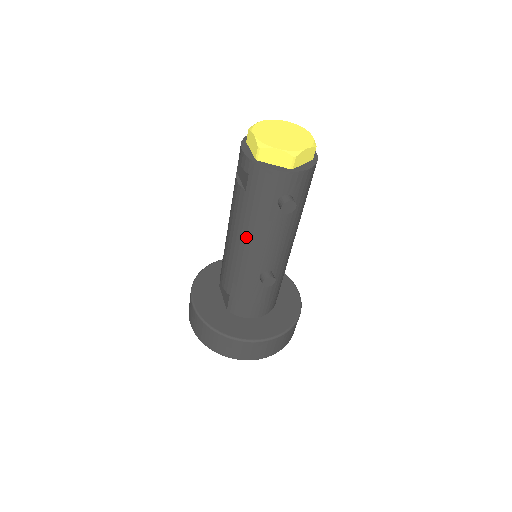
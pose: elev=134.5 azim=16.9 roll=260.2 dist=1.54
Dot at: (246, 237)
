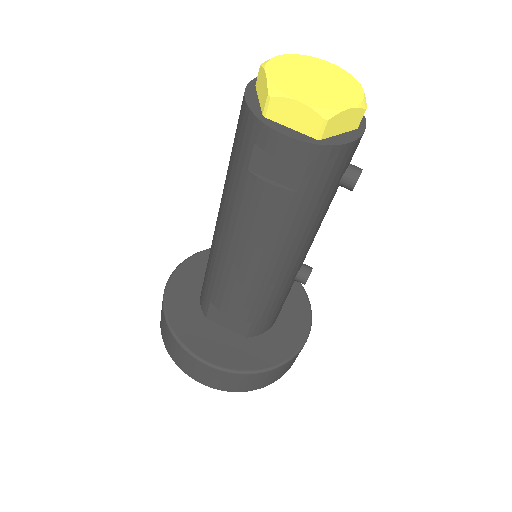
Dot at: (290, 248)
